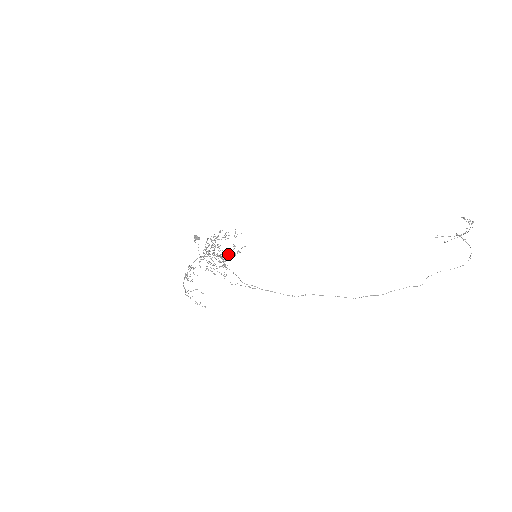
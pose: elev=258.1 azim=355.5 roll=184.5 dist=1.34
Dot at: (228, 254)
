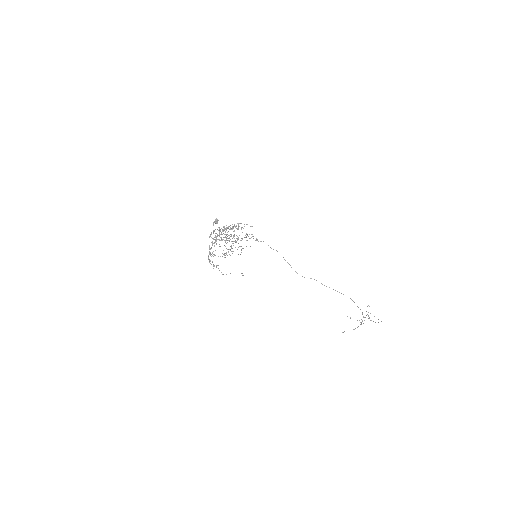
Dot at: occluded
